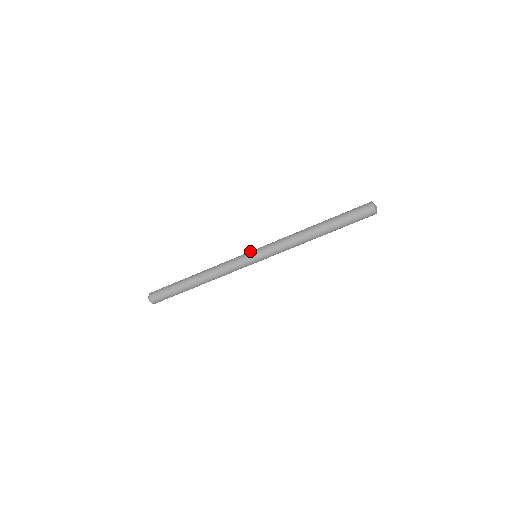
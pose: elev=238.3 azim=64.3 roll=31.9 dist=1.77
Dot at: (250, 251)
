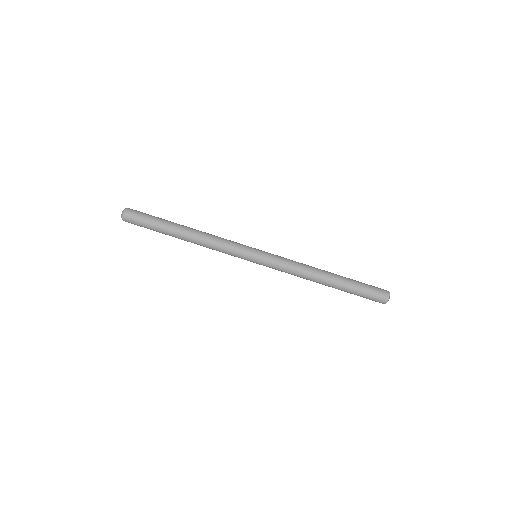
Dot at: (254, 248)
